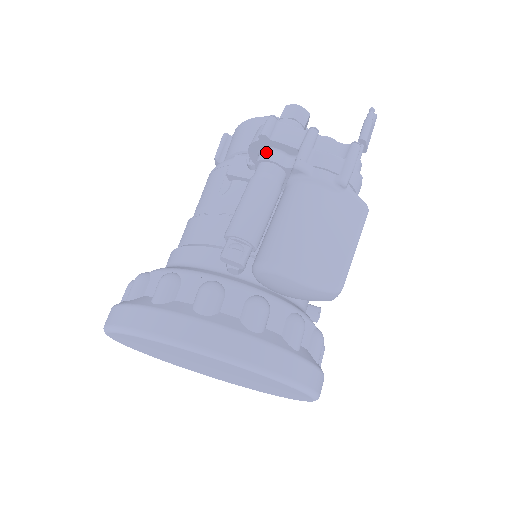
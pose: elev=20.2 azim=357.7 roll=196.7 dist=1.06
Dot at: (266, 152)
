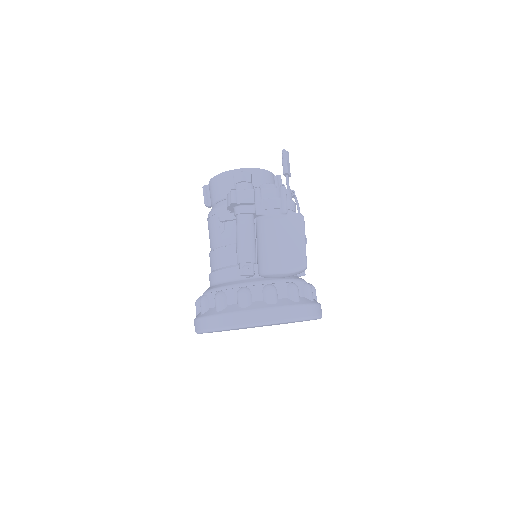
Dot at: (238, 209)
